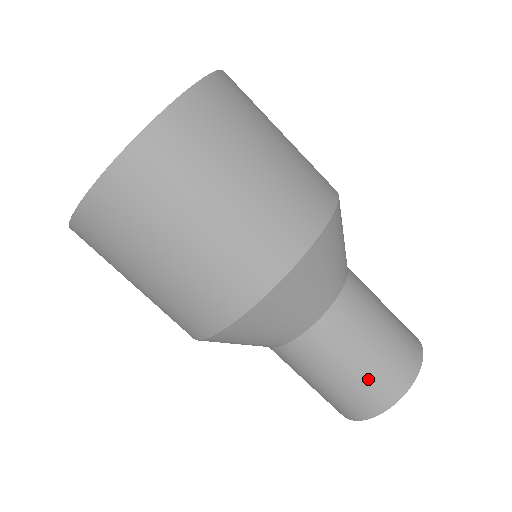
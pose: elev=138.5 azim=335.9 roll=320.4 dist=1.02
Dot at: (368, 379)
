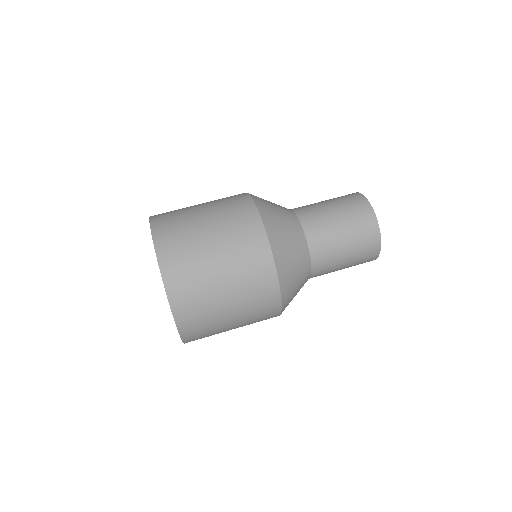
Dot at: (351, 217)
